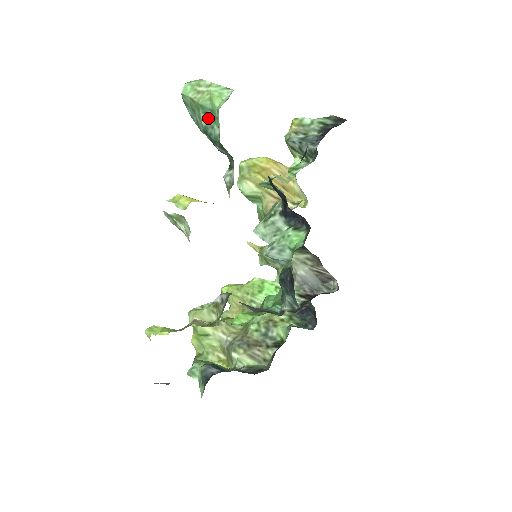
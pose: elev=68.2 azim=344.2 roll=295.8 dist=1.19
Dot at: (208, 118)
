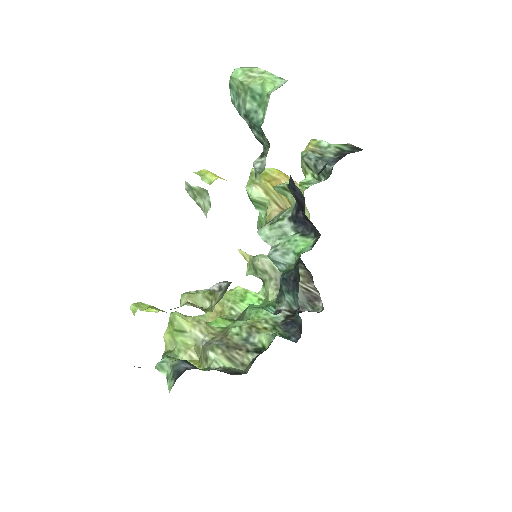
Dot at: (254, 102)
